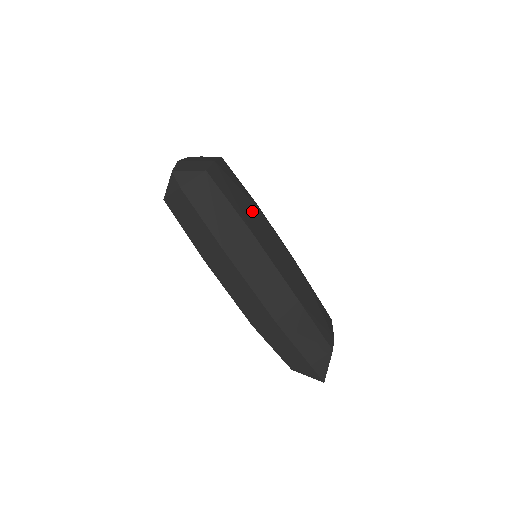
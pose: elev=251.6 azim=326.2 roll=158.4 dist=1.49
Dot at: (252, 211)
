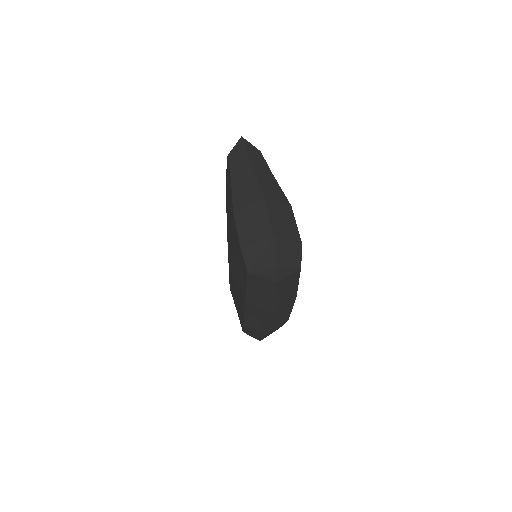
Dot at: occluded
